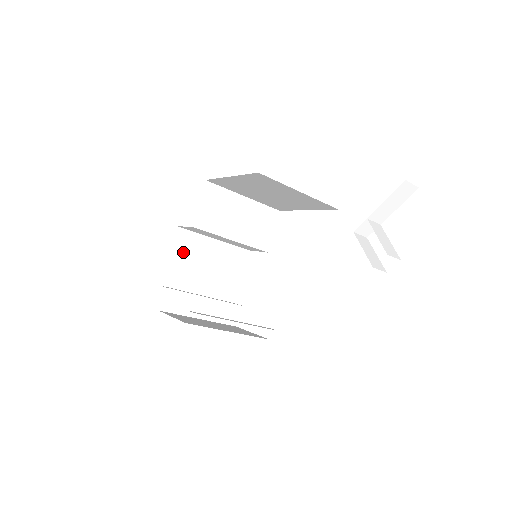
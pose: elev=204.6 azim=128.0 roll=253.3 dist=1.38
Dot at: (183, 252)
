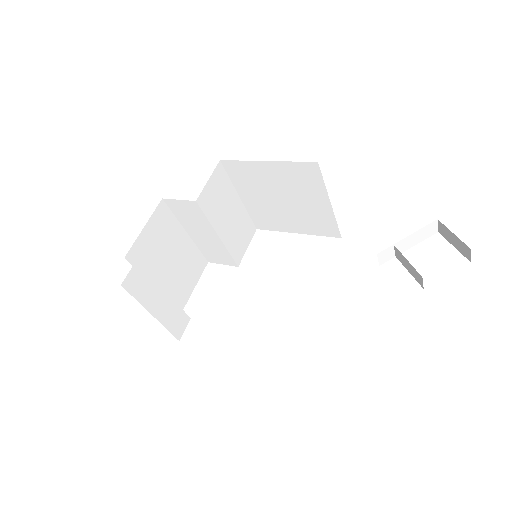
Dot at: (157, 231)
